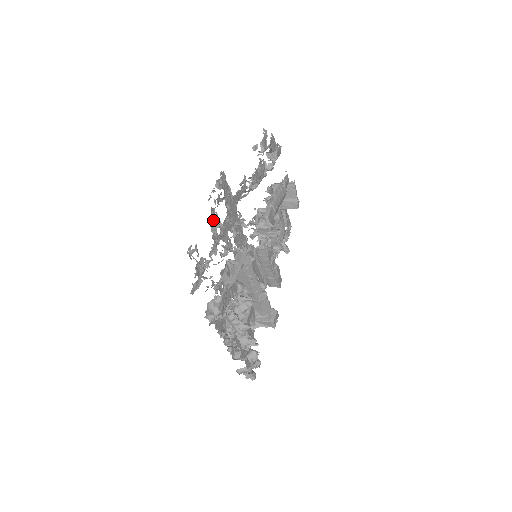
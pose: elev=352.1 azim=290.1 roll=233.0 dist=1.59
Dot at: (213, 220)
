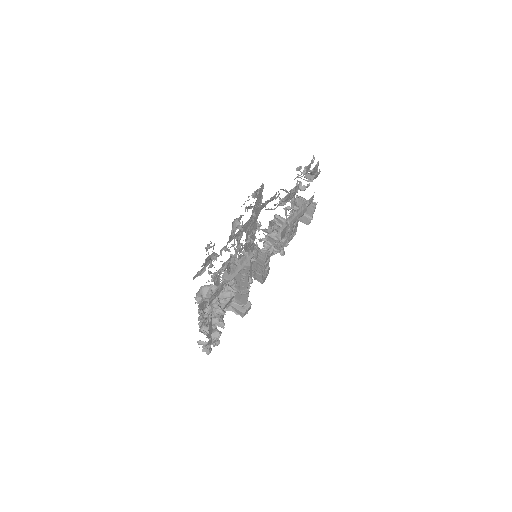
Dot at: (237, 227)
